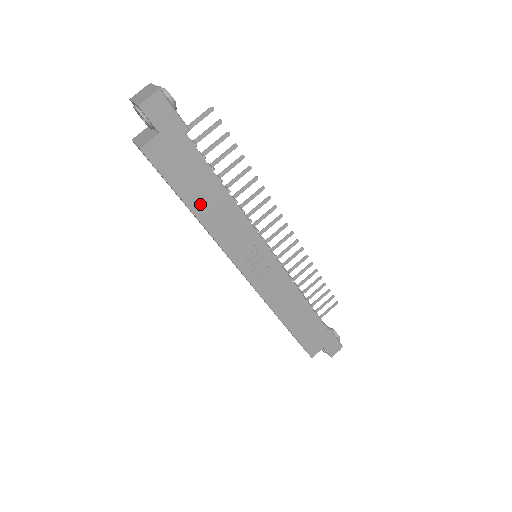
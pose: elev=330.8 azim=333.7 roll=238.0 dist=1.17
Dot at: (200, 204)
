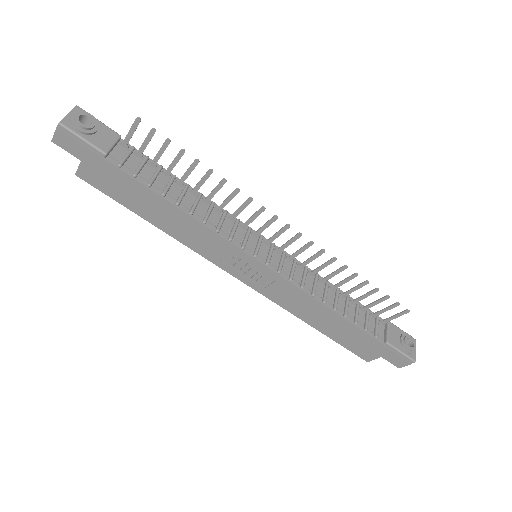
Dot at: (153, 216)
